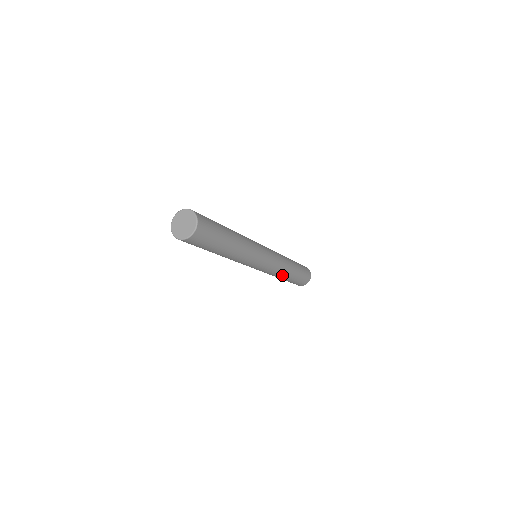
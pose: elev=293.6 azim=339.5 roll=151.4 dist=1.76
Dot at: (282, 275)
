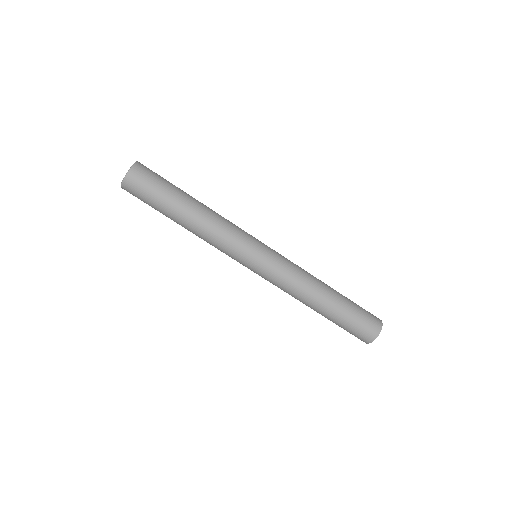
Dot at: (306, 298)
